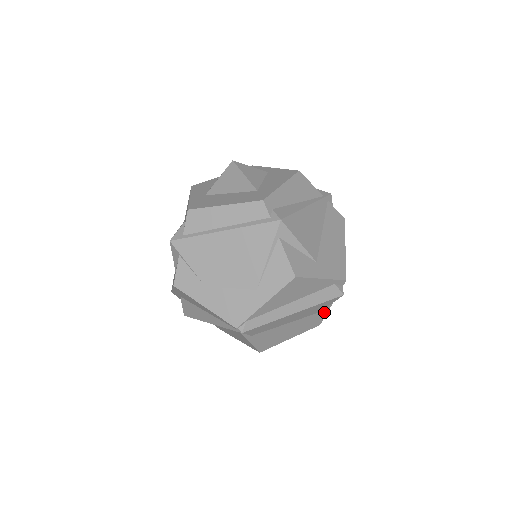
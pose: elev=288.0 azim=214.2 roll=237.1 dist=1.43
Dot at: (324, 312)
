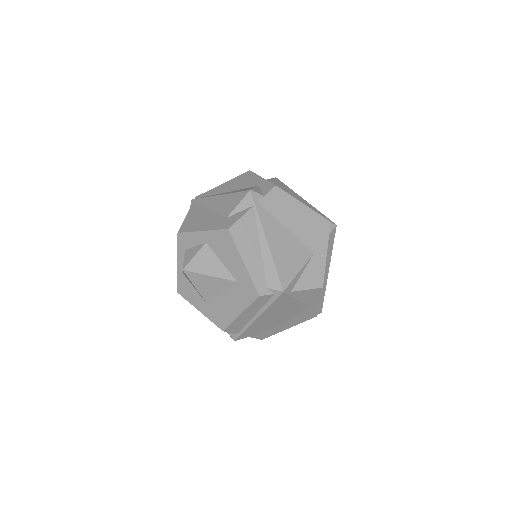
Dot at: occluded
